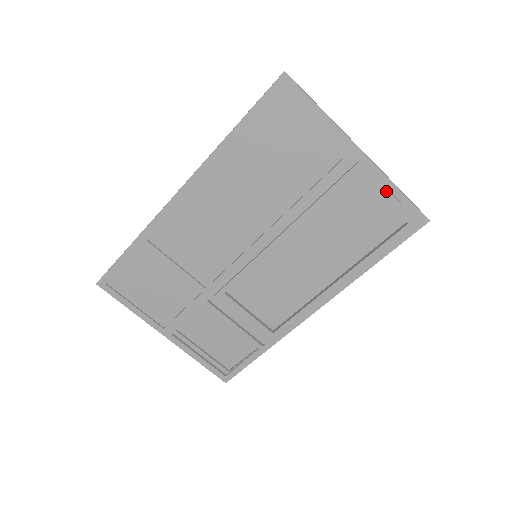
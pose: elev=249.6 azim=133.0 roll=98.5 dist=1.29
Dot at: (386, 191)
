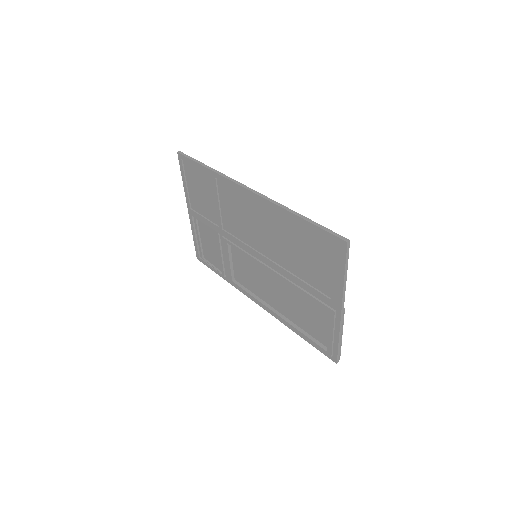
Dot at: (332, 333)
